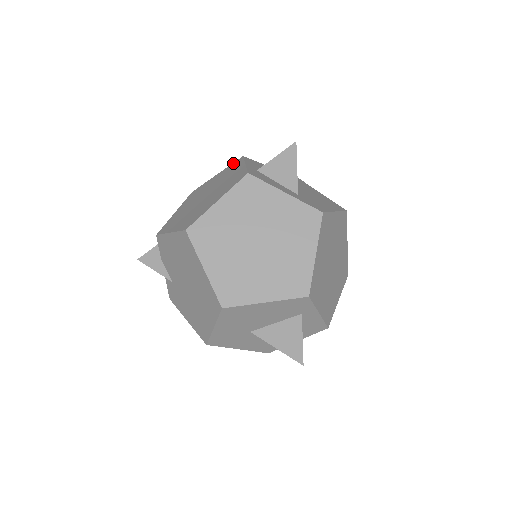
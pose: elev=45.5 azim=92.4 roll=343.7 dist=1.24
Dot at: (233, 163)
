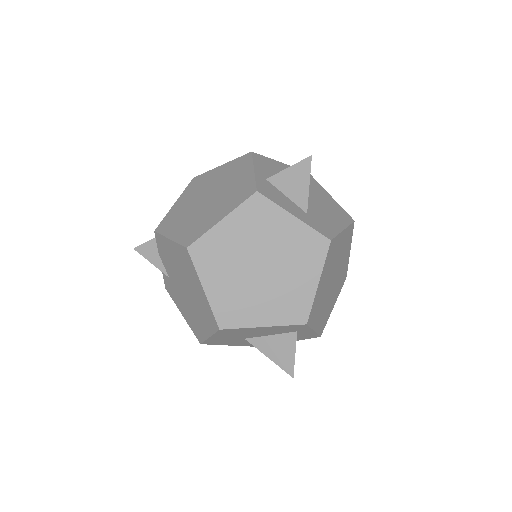
Dot at: (240, 157)
